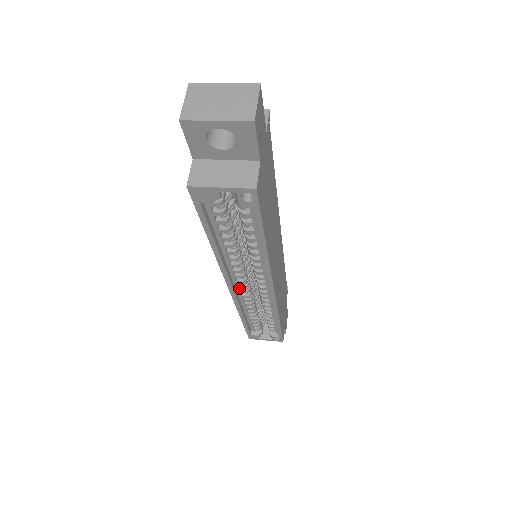
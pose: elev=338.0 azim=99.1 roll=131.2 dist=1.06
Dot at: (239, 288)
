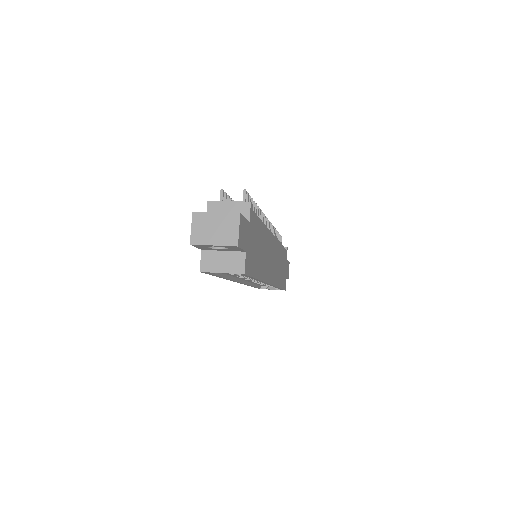
Dot at: (246, 279)
